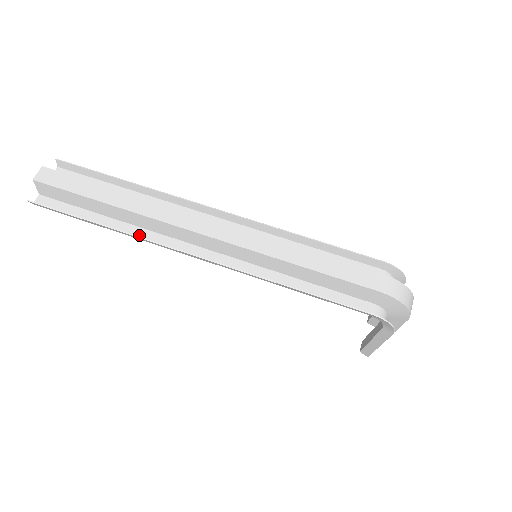
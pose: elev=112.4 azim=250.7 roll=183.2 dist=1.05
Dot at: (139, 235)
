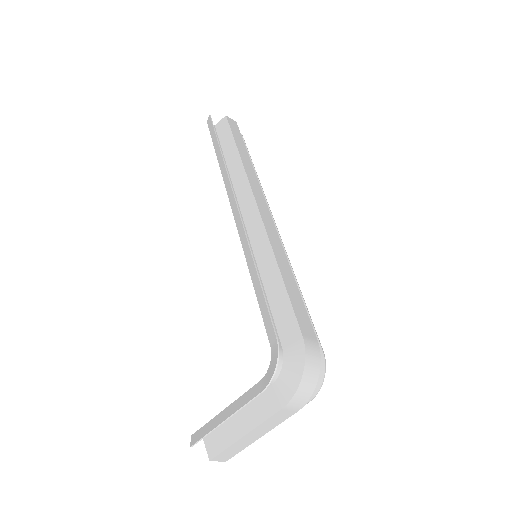
Dot at: occluded
